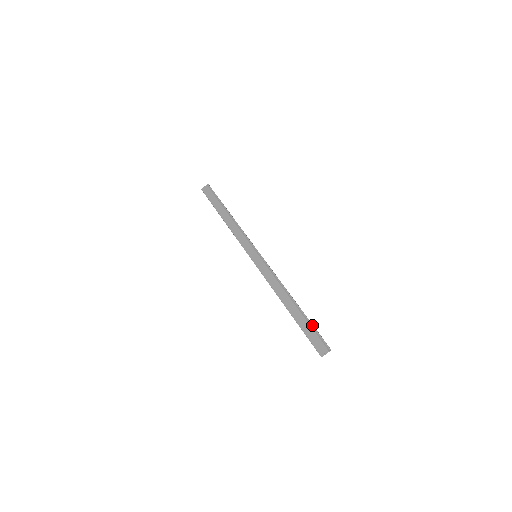
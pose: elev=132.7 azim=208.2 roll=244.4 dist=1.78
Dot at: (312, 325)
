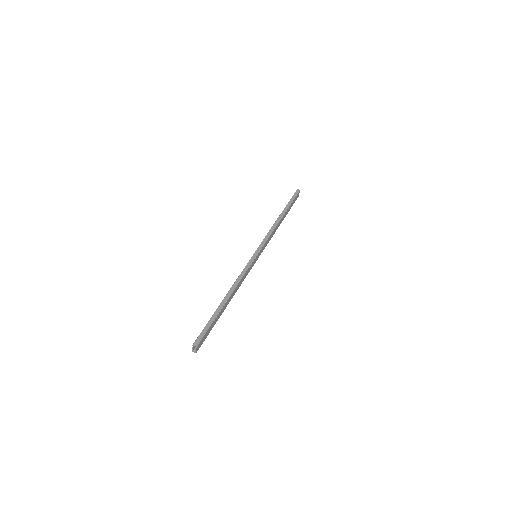
Dot at: (208, 322)
